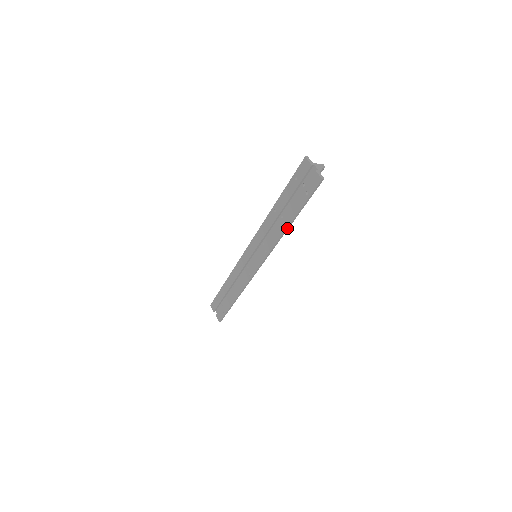
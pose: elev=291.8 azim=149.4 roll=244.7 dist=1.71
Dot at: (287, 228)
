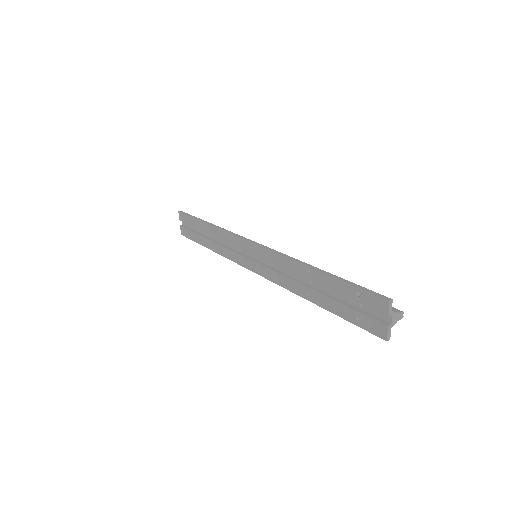
Dot at: (309, 299)
